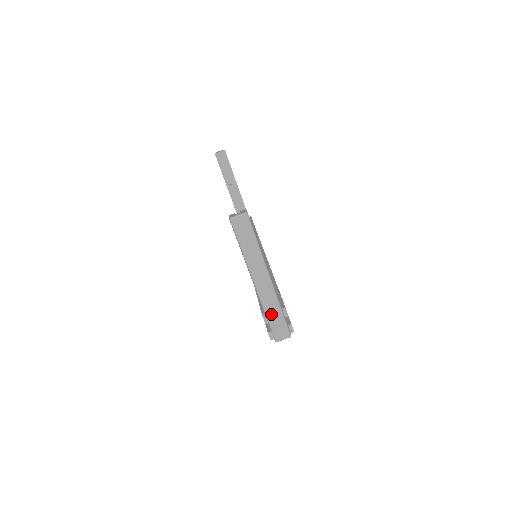
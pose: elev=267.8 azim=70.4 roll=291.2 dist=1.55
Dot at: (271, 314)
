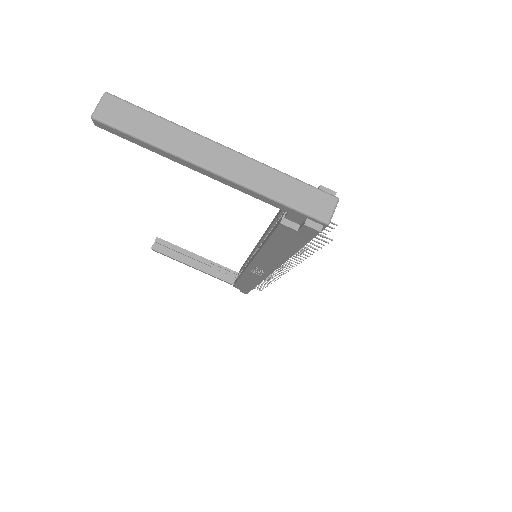
Dot at: (277, 191)
